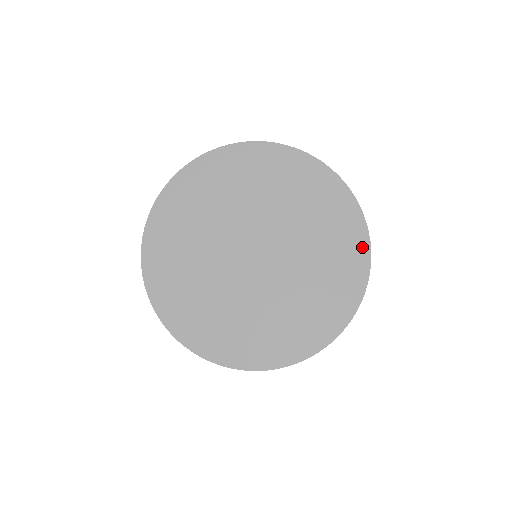
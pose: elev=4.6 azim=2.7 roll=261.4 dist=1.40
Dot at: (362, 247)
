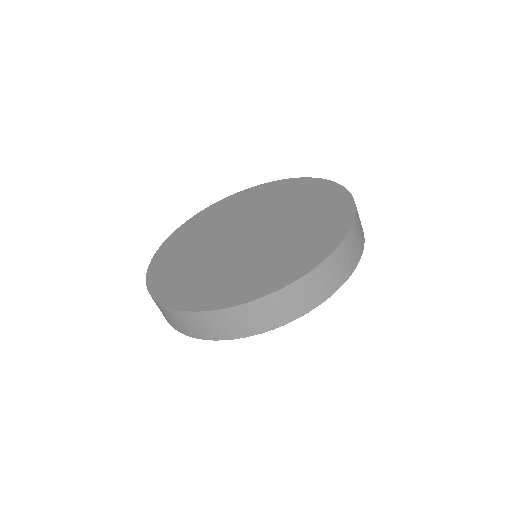
Dot at: (340, 193)
